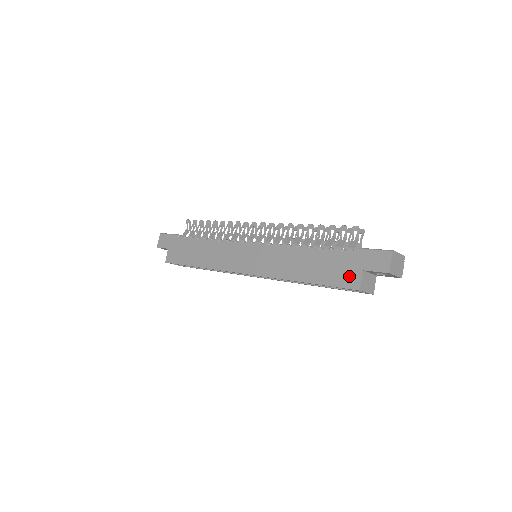
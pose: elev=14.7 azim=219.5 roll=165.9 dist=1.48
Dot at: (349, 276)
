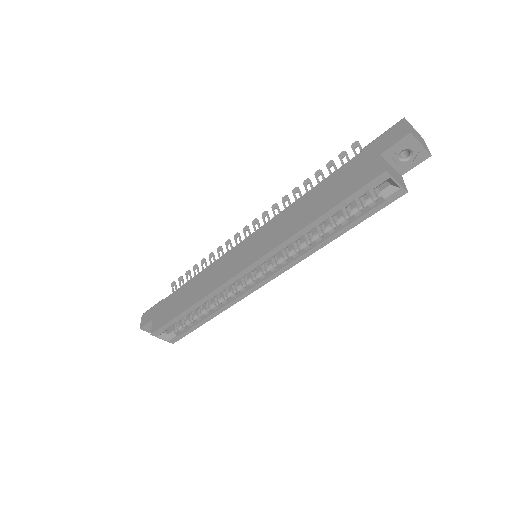
Dot at: (367, 171)
